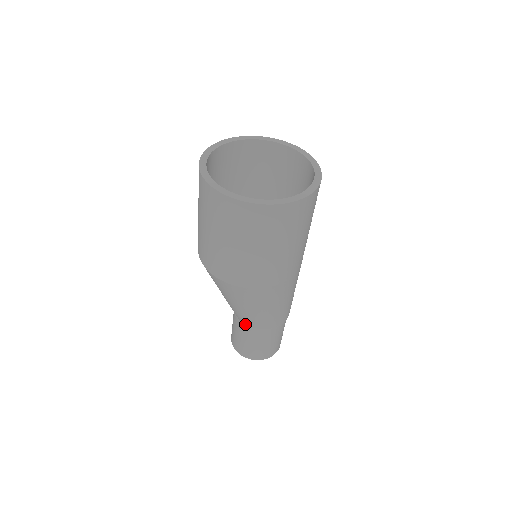
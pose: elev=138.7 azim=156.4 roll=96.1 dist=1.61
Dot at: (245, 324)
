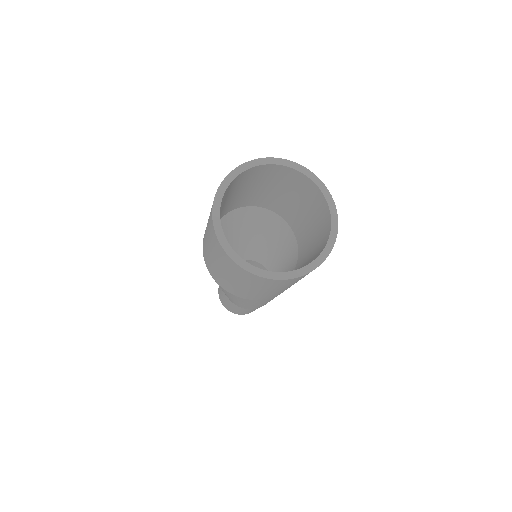
Dot at: occluded
